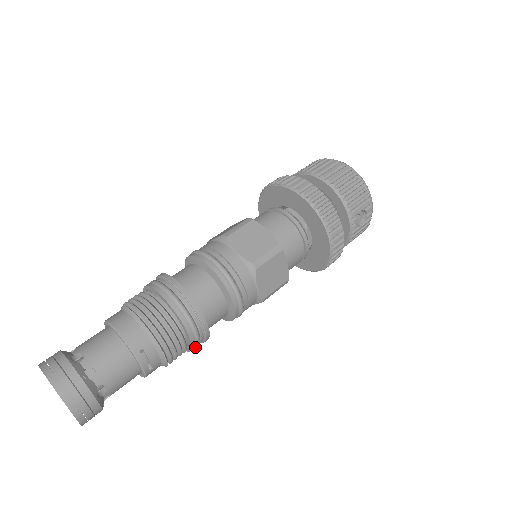
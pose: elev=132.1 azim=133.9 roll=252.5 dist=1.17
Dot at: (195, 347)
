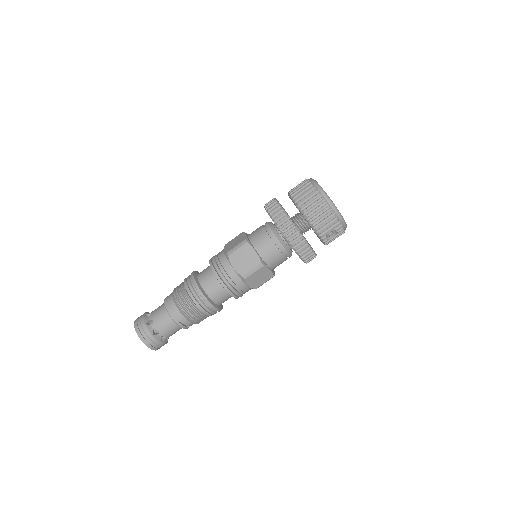
Dot at: occluded
